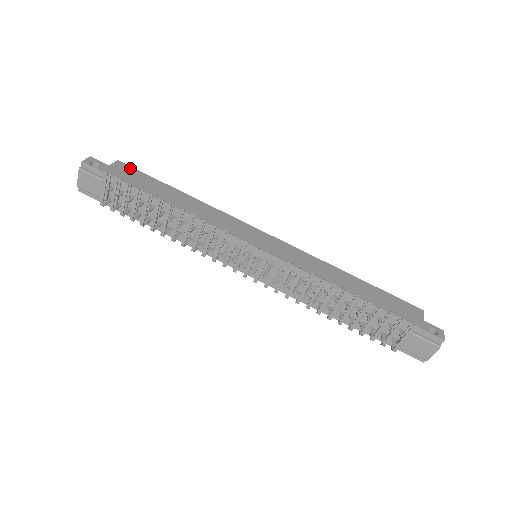
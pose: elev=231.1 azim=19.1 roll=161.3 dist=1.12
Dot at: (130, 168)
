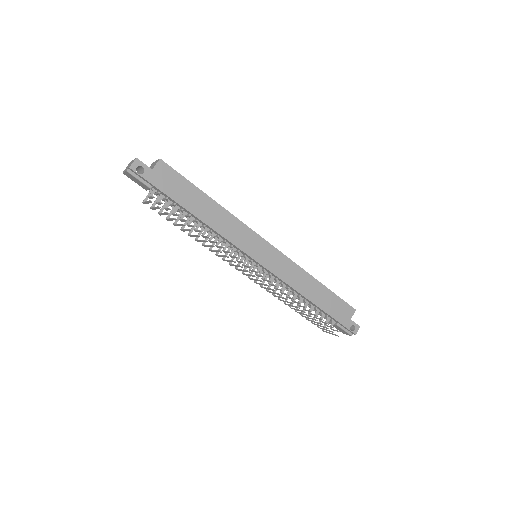
Dot at: (170, 170)
